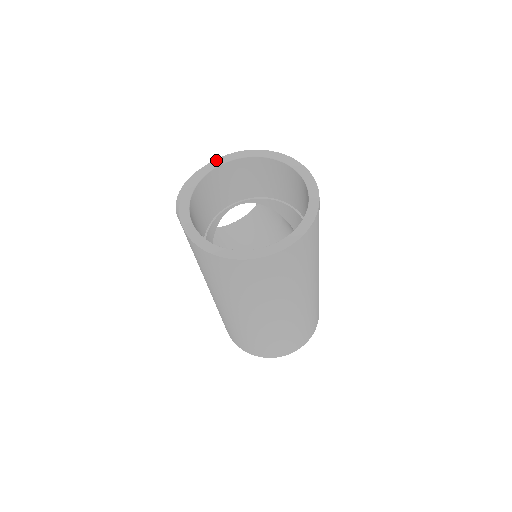
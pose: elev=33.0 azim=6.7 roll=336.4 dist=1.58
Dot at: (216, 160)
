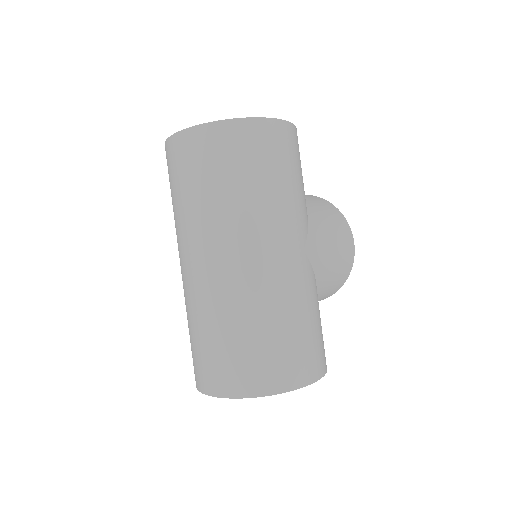
Dot at: occluded
